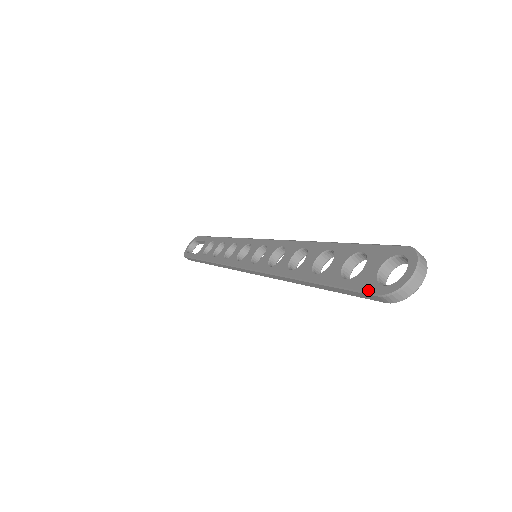
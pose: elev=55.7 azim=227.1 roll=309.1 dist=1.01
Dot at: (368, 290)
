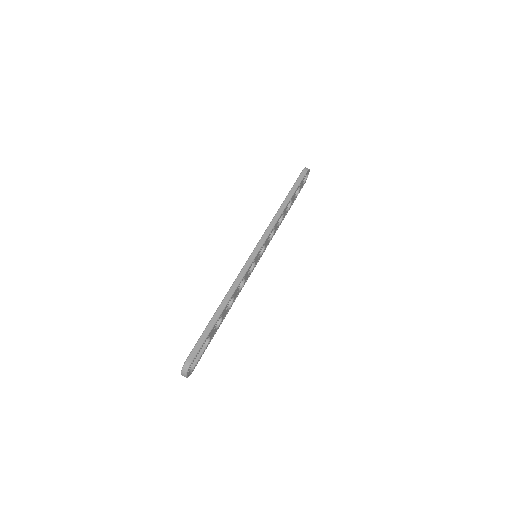
Dot at: (300, 174)
